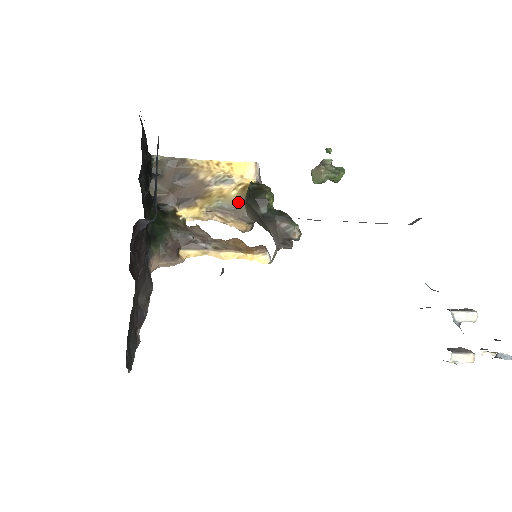
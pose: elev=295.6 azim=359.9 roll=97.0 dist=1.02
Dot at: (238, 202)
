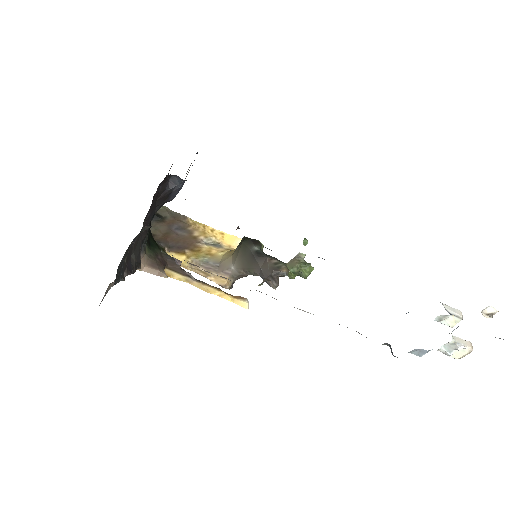
Dot at: (225, 258)
